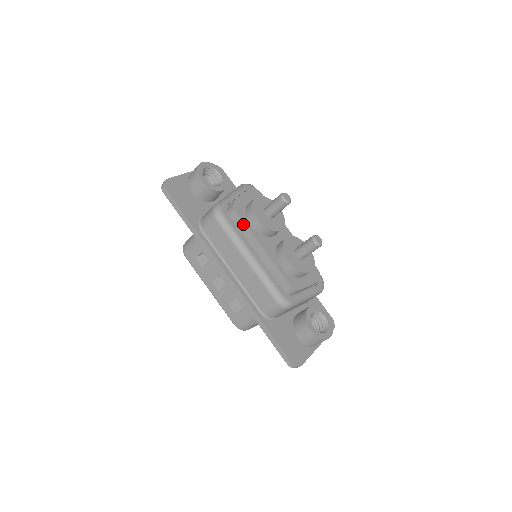
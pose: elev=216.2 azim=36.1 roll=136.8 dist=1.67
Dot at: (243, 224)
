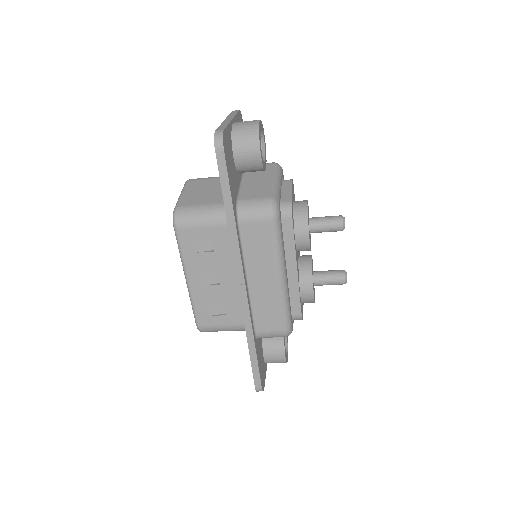
Dot at: (291, 235)
